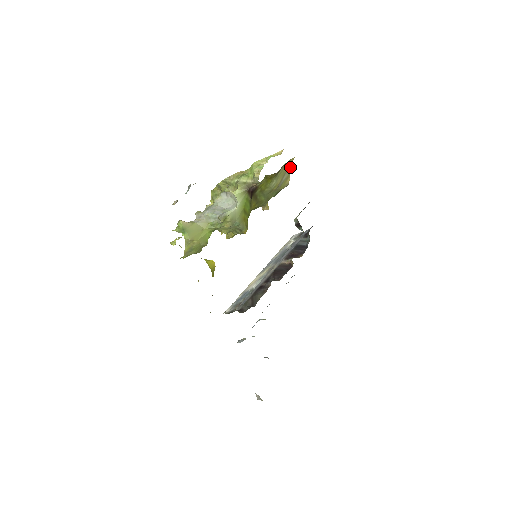
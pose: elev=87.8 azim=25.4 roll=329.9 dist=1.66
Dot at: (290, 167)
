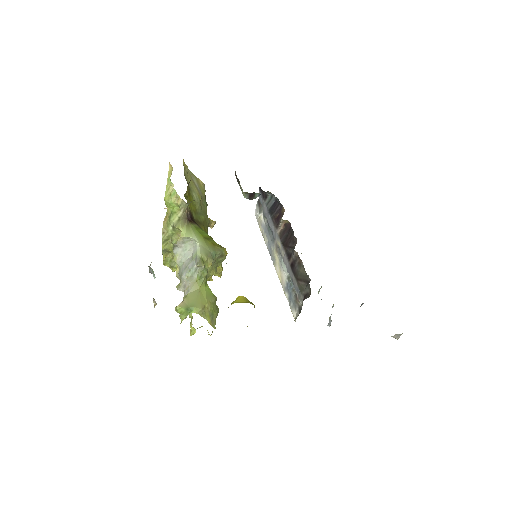
Dot at: (189, 171)
